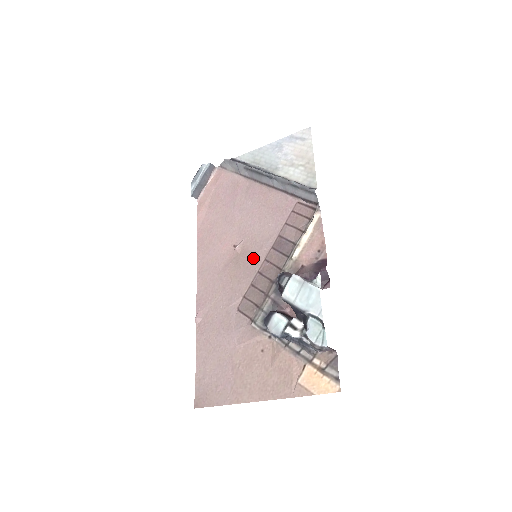
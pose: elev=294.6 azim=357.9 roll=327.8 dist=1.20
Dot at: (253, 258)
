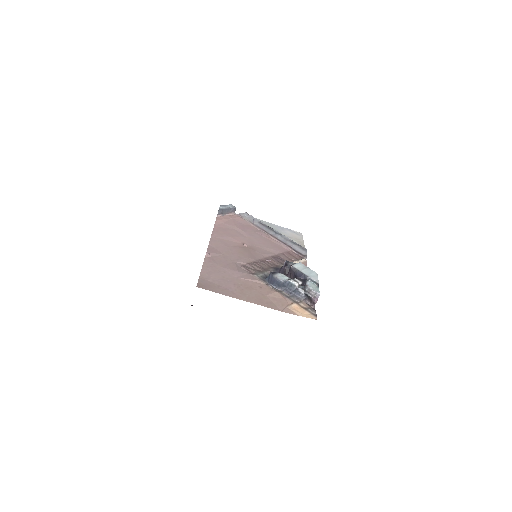
Dot at: (258, 254)
